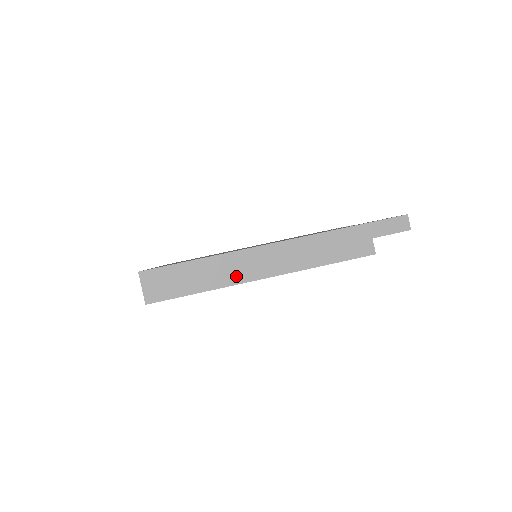
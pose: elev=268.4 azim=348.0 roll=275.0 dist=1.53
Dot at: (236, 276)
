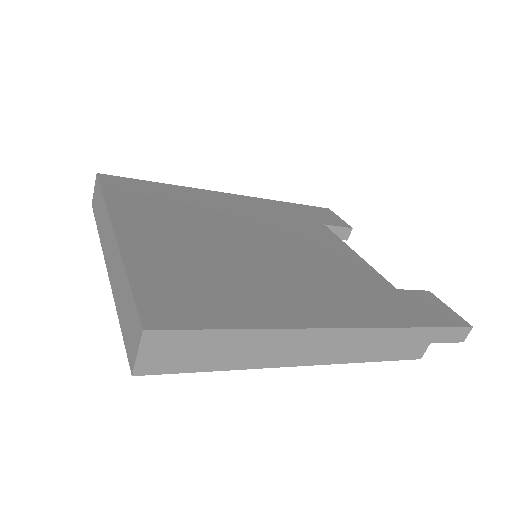
Dot at: (275, 358)
